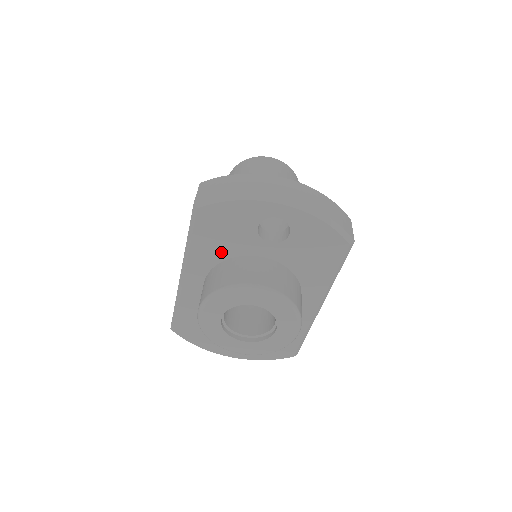
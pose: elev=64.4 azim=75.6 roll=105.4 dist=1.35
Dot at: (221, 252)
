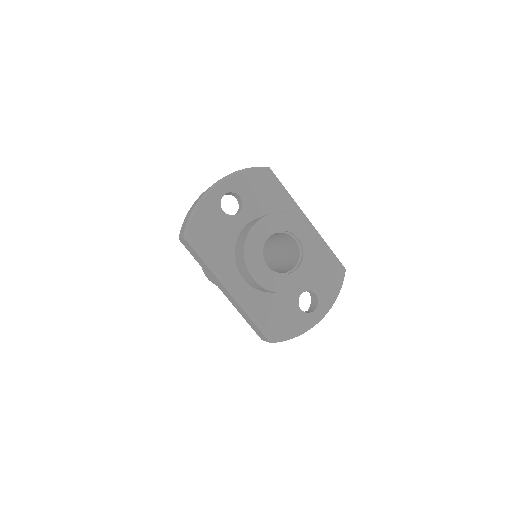
Dot at: (227, 248)
